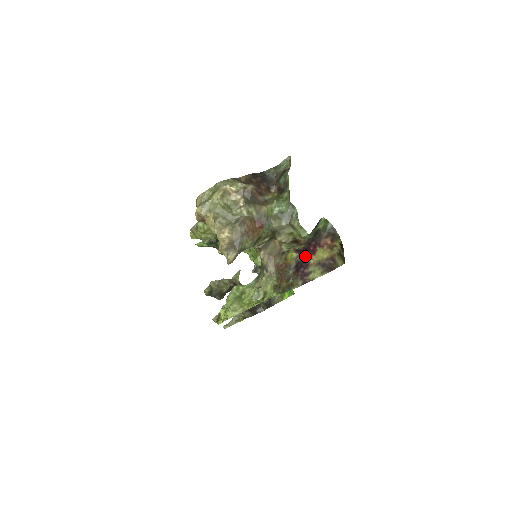
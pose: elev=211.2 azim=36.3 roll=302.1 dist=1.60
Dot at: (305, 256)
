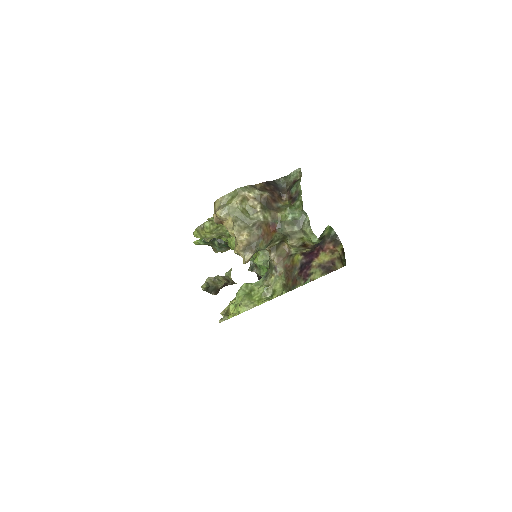
Dot at: (309, 259)
